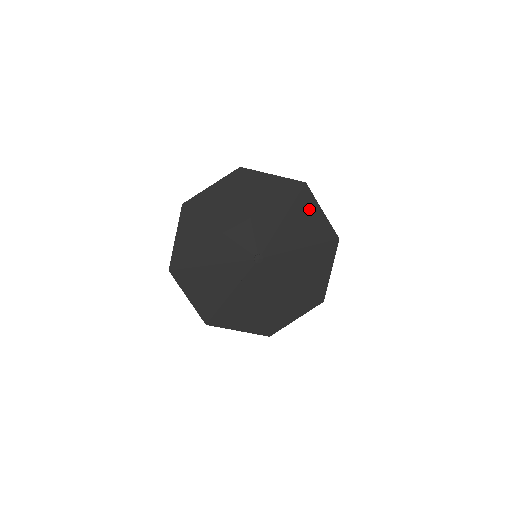
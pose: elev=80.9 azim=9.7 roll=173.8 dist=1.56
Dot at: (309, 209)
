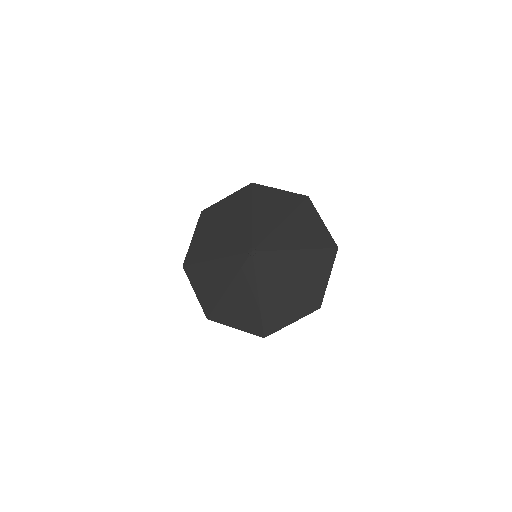
Dot at: (268, 196)
